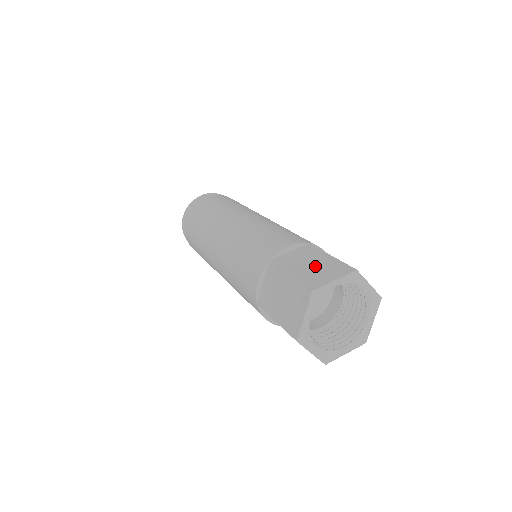
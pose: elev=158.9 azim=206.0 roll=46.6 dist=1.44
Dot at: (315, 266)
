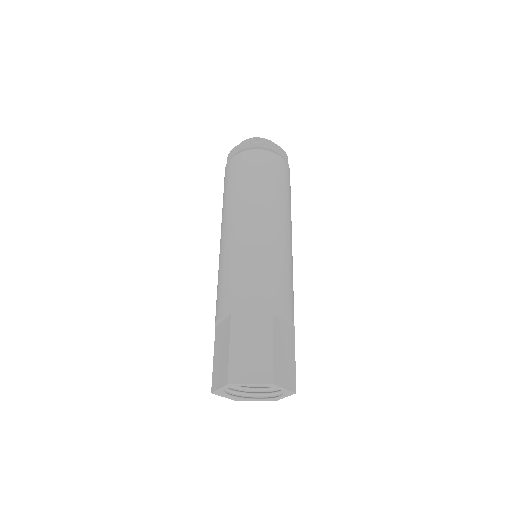
Dot at: (252, 353)
